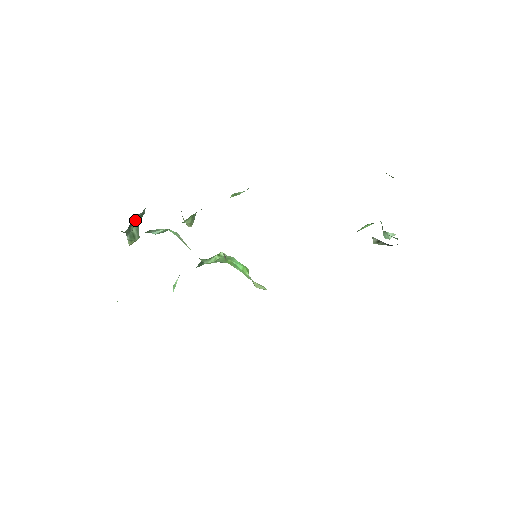
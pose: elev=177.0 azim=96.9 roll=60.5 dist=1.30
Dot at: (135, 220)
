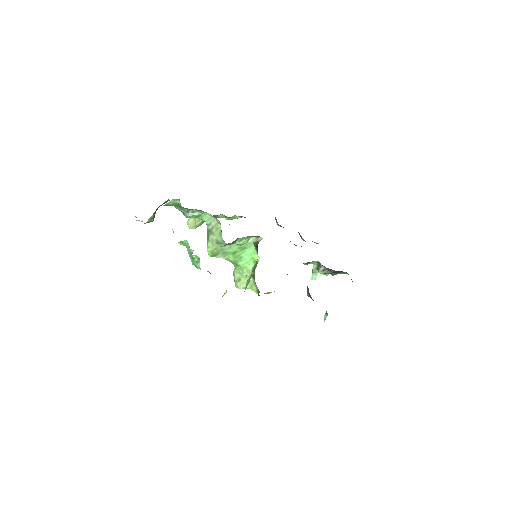
Dot at: occluded
